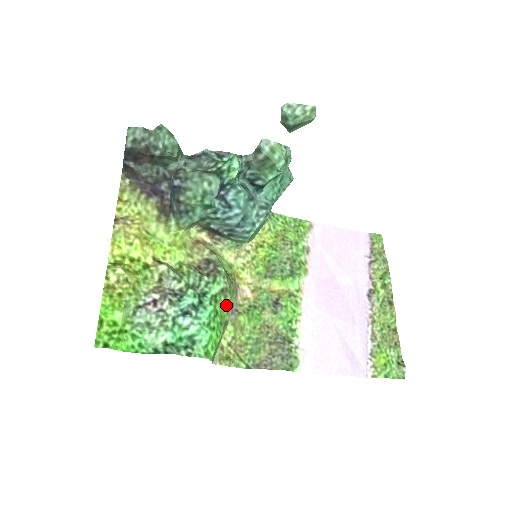
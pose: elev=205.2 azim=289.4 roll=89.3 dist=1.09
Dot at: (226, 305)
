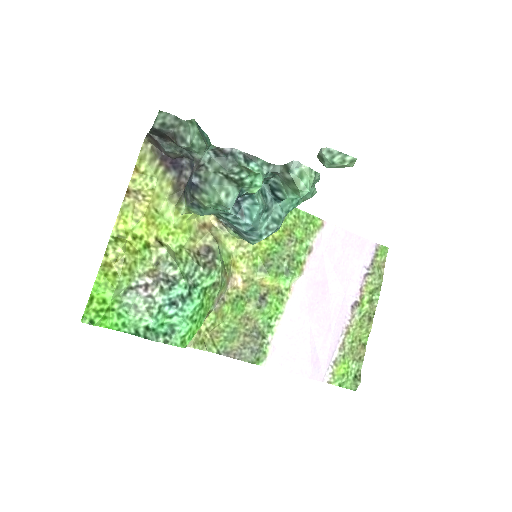
Dot at: (214, 297)
